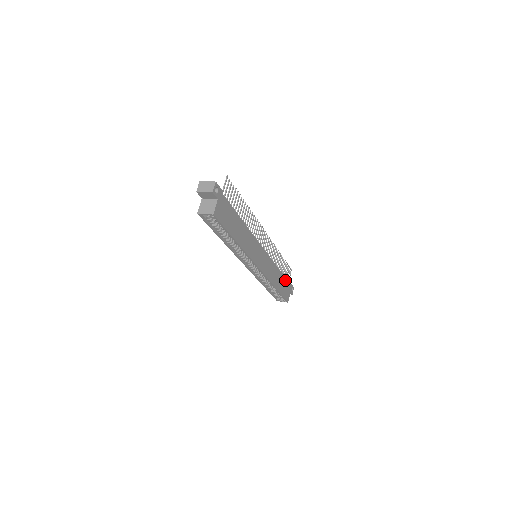
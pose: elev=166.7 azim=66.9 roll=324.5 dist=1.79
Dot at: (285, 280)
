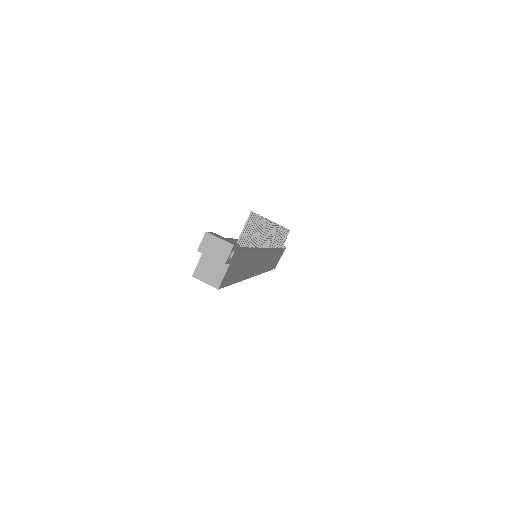
Dot at: (280, 251)
